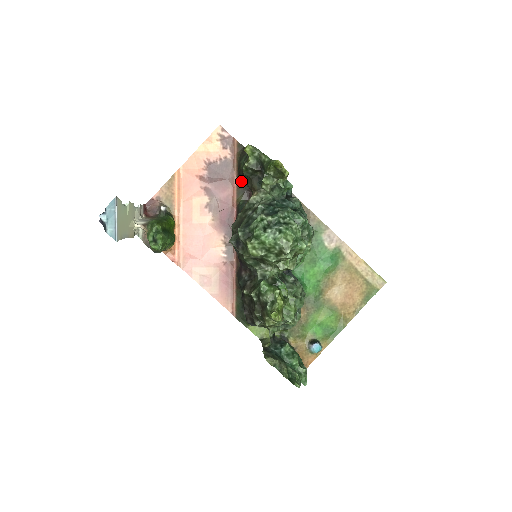
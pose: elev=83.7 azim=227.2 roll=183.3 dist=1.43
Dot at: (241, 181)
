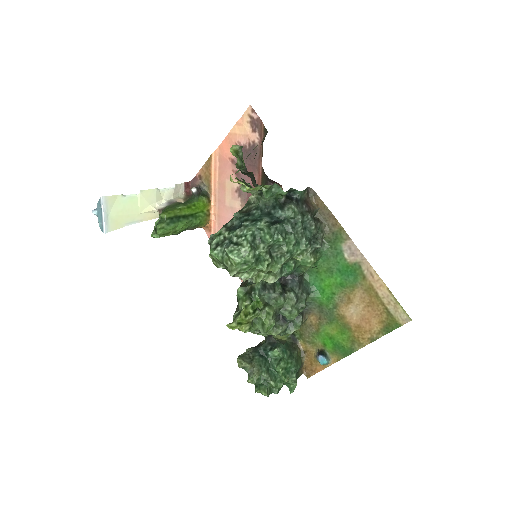
Dot at: occluded
